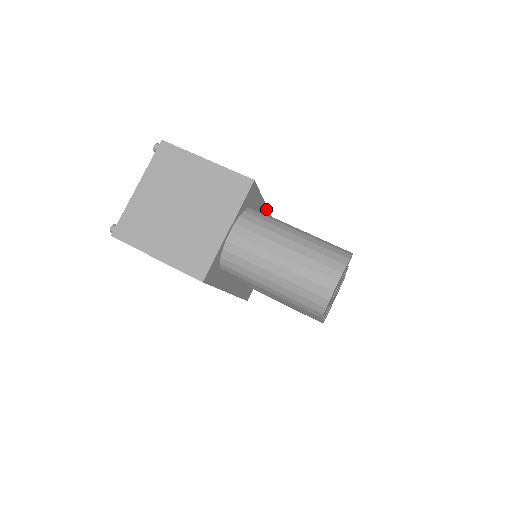
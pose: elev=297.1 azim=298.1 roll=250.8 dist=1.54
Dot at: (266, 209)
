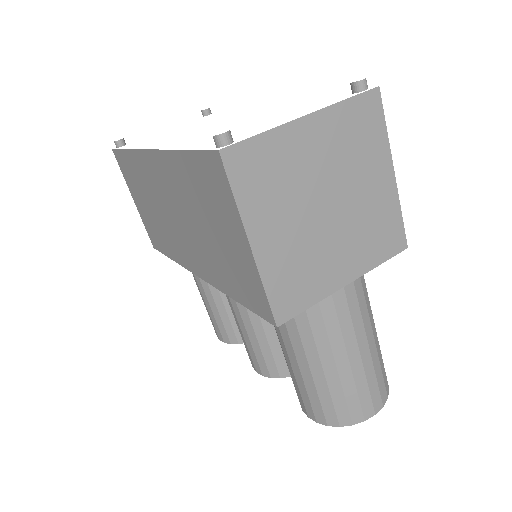
Dot at: occluded
